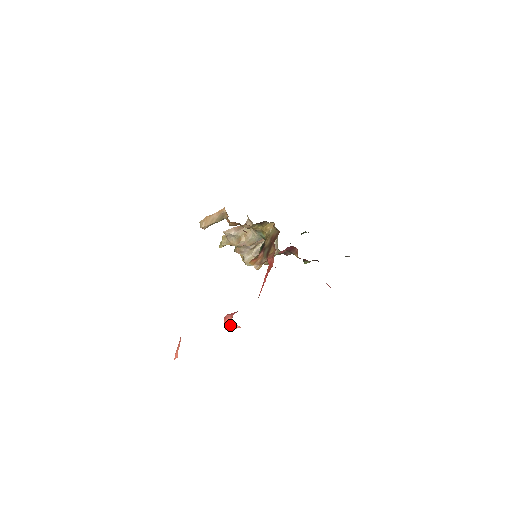
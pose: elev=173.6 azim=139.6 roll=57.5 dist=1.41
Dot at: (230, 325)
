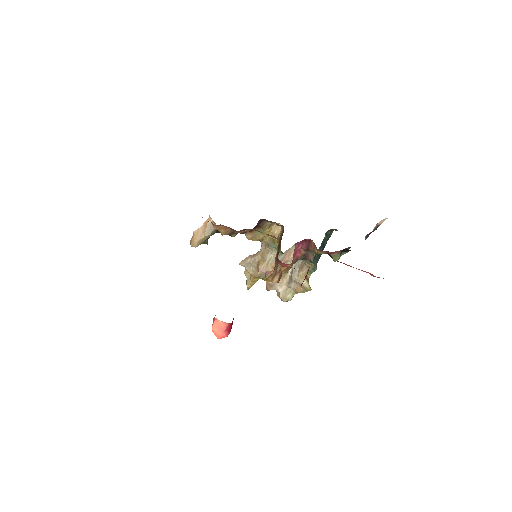
Dot at: (217, 327)
